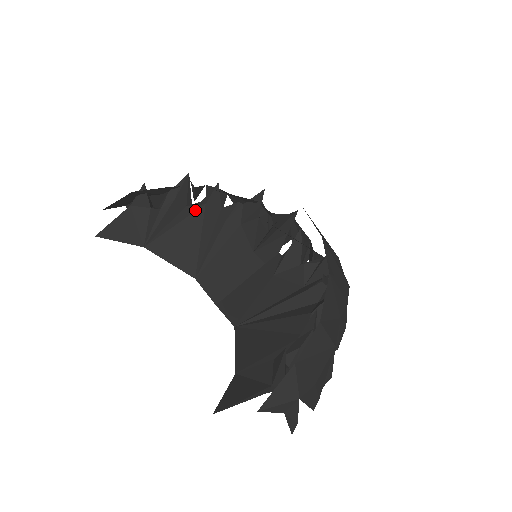
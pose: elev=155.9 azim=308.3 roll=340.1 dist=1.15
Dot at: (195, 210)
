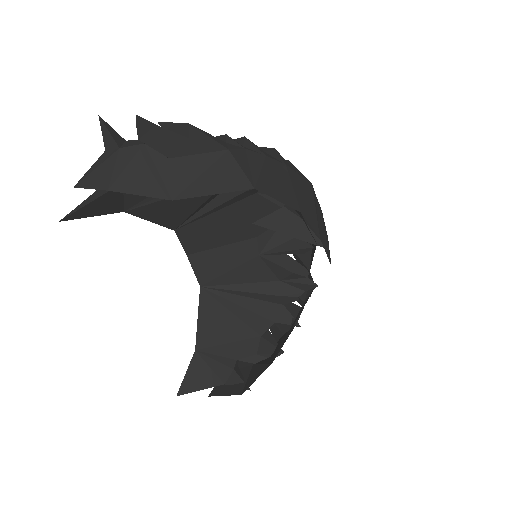
Dot at: occluded
